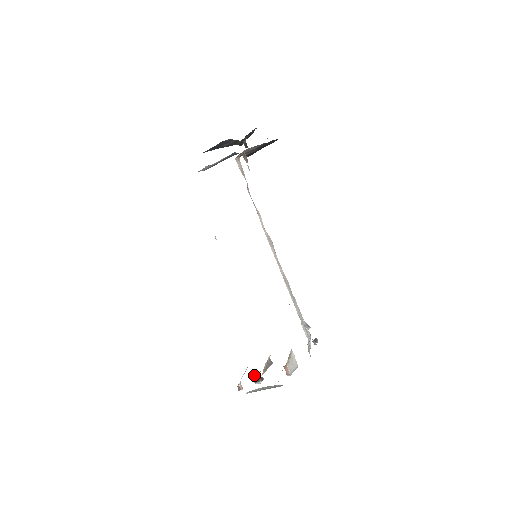
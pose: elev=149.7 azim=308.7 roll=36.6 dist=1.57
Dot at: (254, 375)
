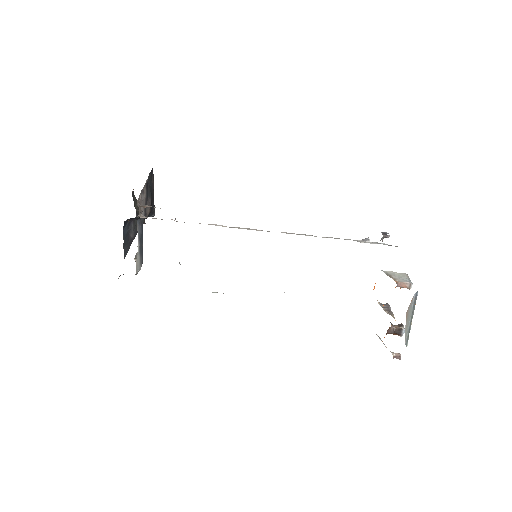
Dot at: (391, 331)
